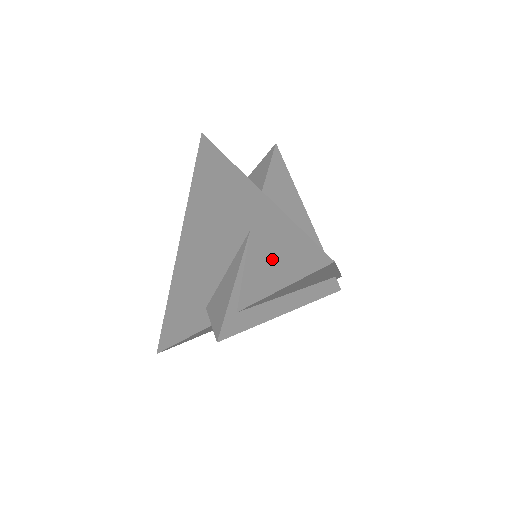
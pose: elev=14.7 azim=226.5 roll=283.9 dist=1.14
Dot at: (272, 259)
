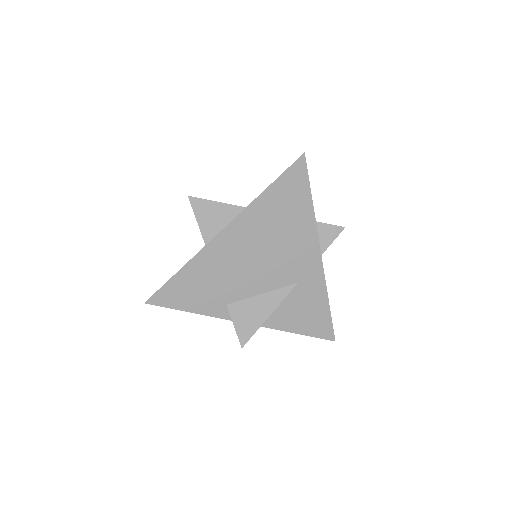
Dot at: (302, 313)
